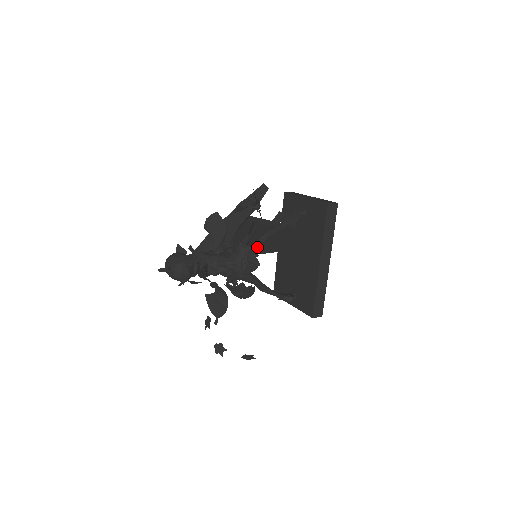
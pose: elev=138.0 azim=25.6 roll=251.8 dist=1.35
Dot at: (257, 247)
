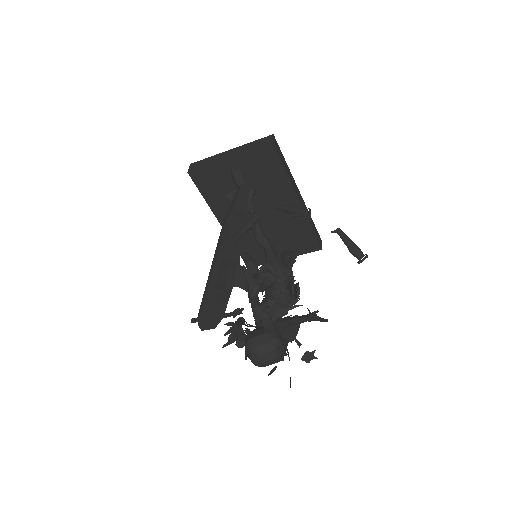
Dot at: (271, 248)
